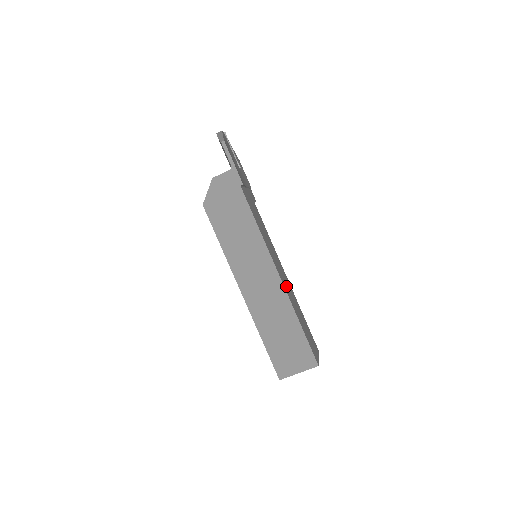
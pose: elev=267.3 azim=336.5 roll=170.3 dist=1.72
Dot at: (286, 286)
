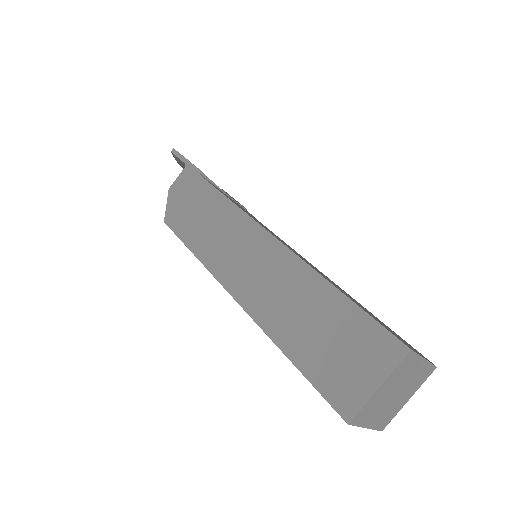
Dot at: (303, 259)
